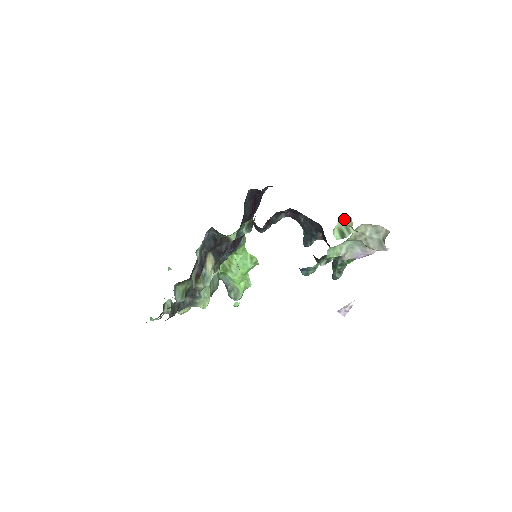
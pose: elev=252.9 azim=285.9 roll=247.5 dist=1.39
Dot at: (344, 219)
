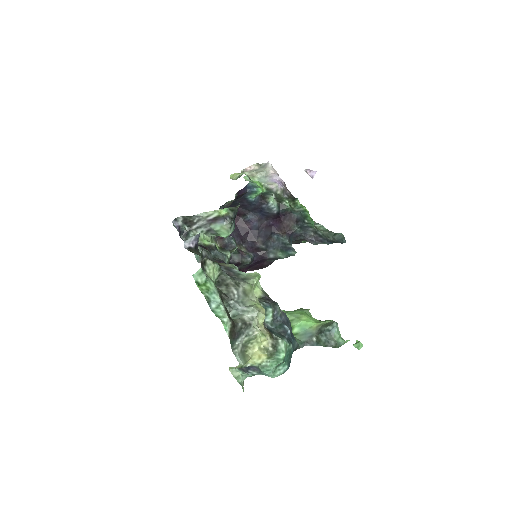
Dot at: (234, 179)
